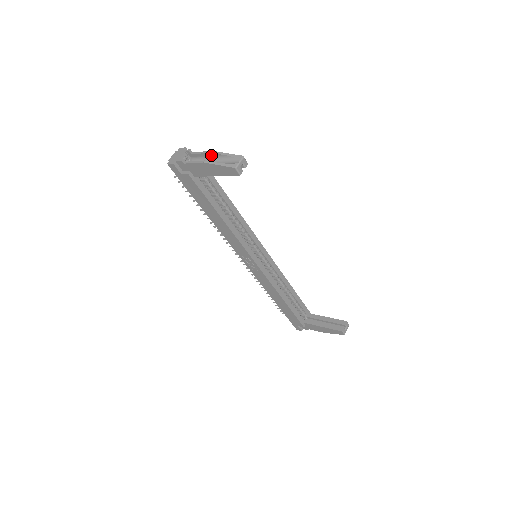
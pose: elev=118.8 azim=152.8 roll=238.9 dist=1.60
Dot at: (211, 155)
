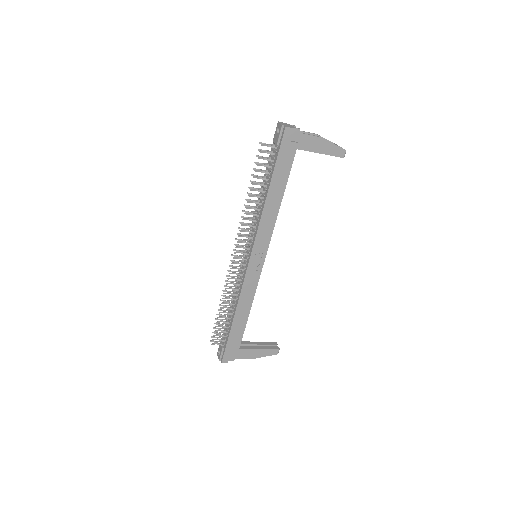
Dot at: occluded
